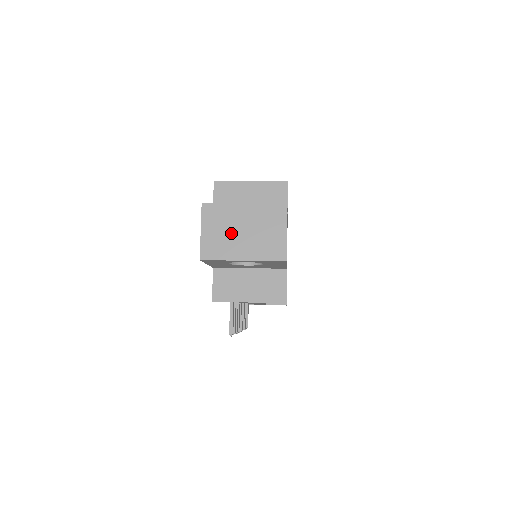
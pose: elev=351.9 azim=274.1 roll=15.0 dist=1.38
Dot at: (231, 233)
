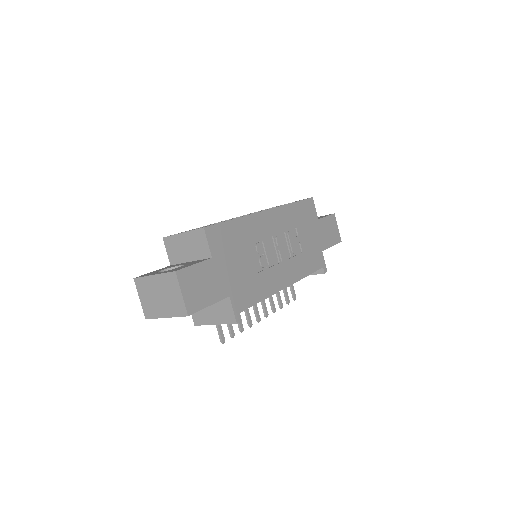
Dot at: (154, 298)
